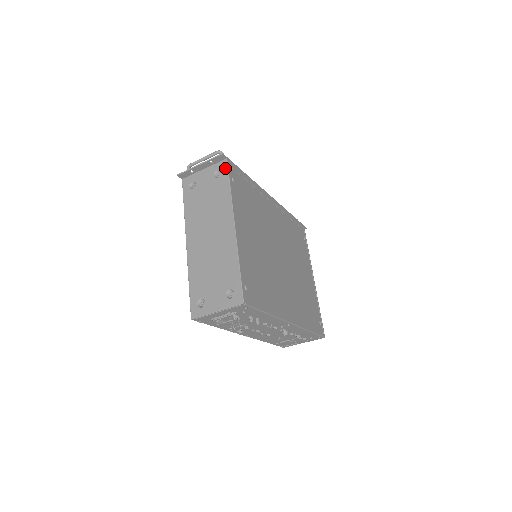
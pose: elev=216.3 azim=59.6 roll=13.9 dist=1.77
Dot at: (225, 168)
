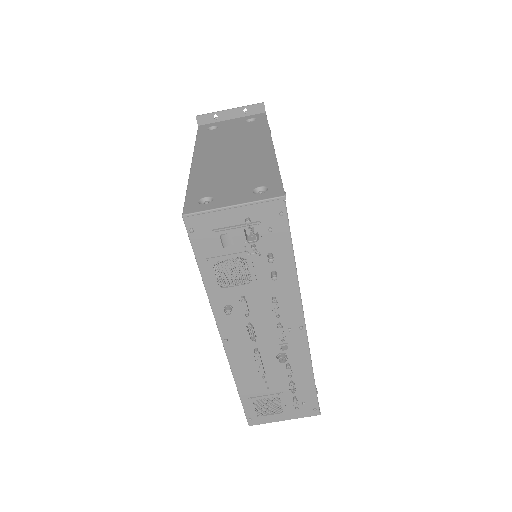
Dot at: (262, 116)
